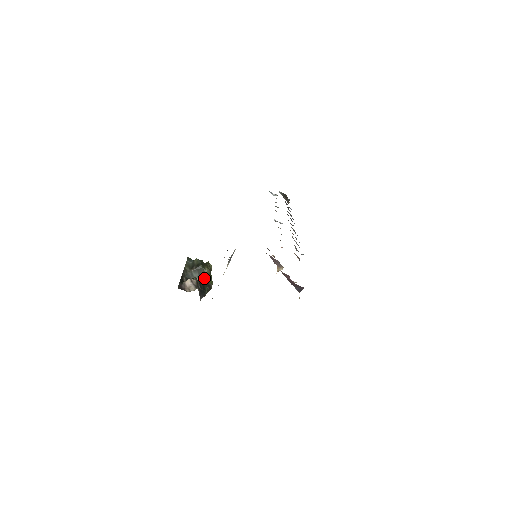
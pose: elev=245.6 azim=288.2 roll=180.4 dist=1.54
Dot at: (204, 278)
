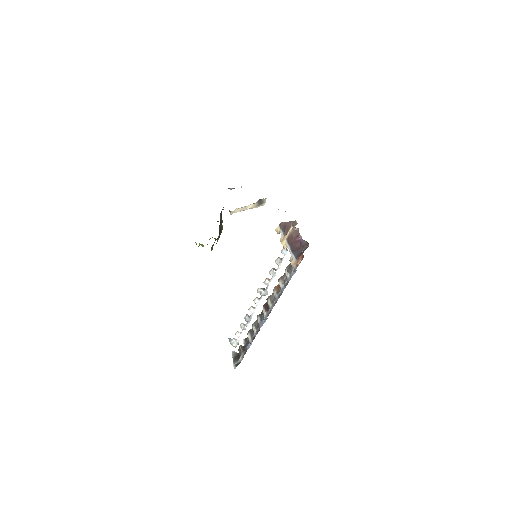
Dot at: occluded
